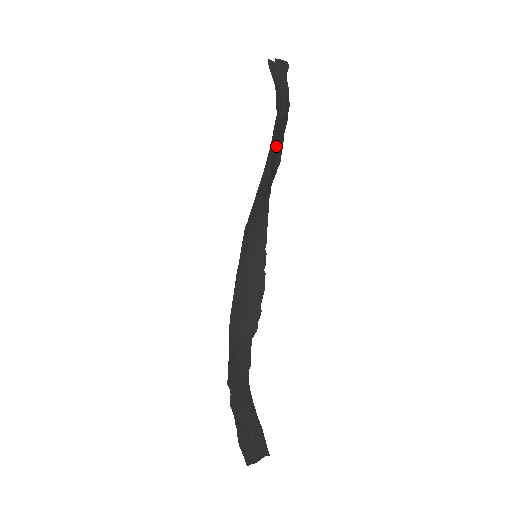
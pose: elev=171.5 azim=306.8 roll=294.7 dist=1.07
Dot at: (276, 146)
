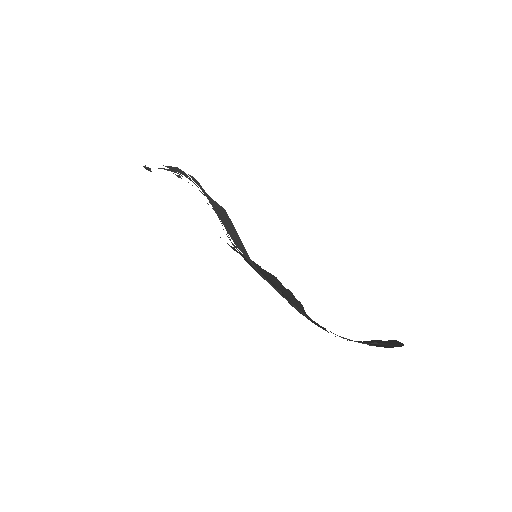
Dot at: occluded
